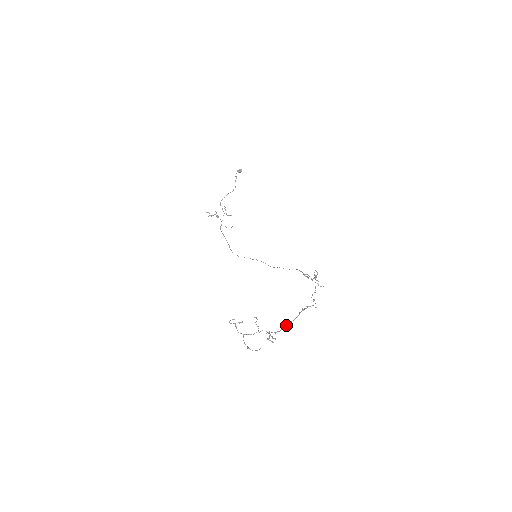
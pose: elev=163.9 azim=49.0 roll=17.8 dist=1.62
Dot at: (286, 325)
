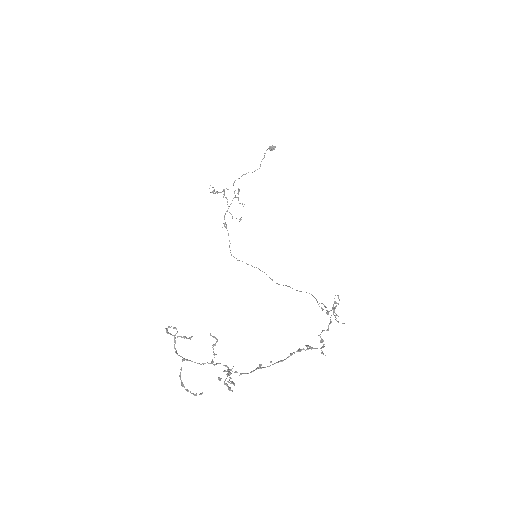
Dot at: occluded
